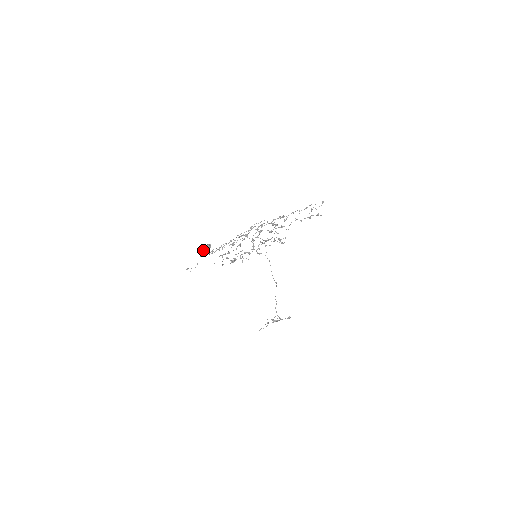
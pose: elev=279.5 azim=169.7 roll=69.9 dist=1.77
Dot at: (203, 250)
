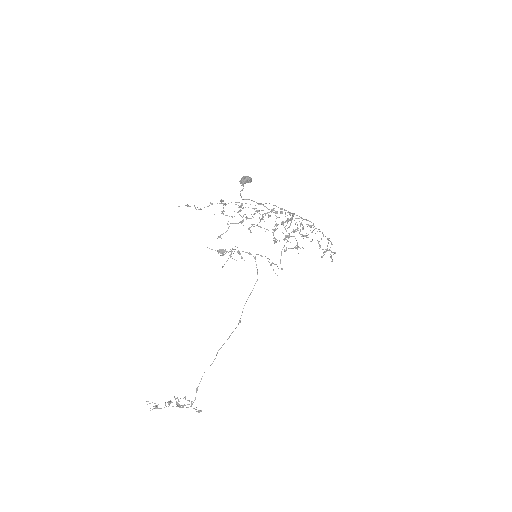
Dot at: (241, 179)
